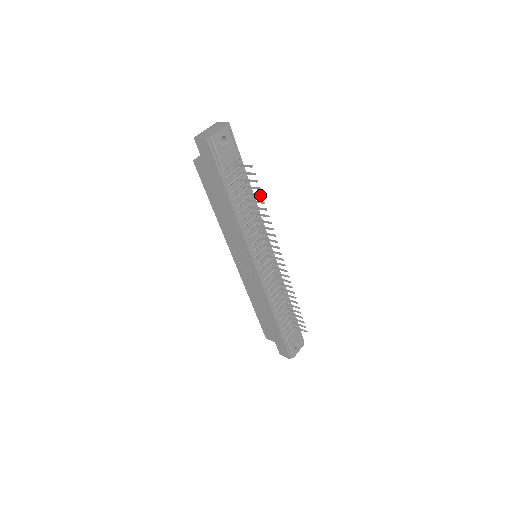
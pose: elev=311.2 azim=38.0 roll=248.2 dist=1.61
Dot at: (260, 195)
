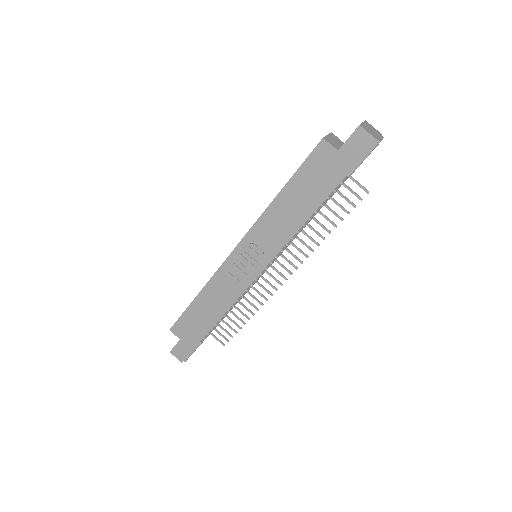
Dot at: (342, 218)
